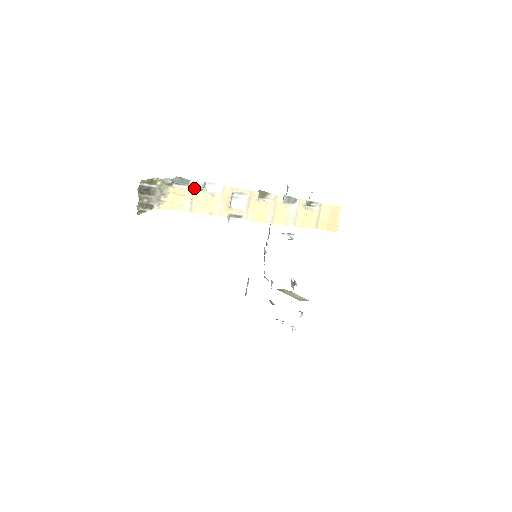
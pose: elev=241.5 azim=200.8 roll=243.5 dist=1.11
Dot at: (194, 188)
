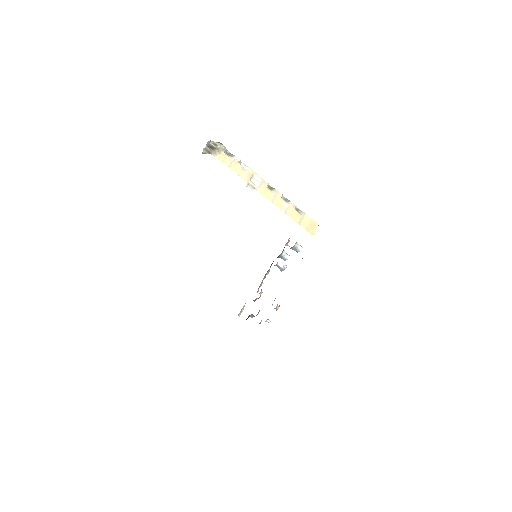
Dot at: (235, 159)
